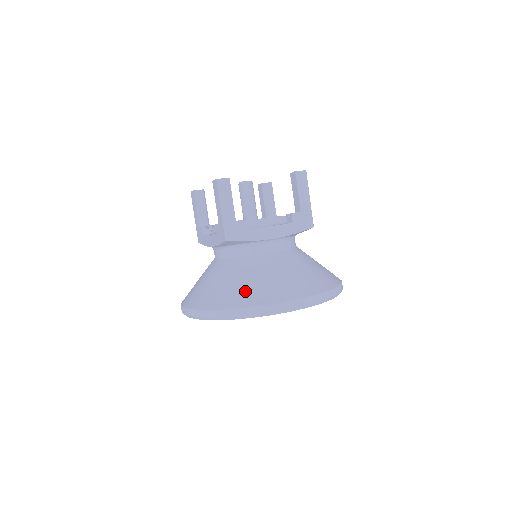
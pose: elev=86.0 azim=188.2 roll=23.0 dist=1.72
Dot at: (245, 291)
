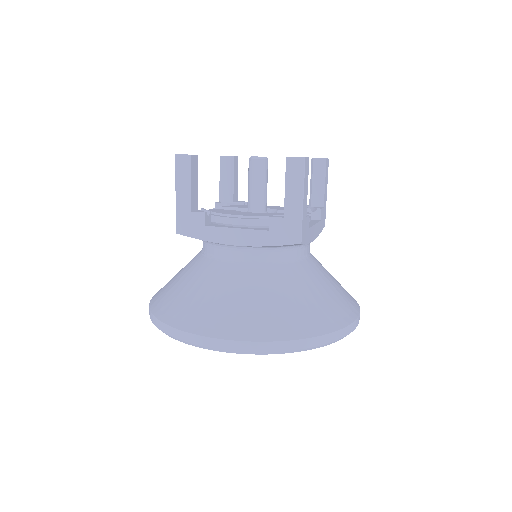
Dot at: (176, 301)
